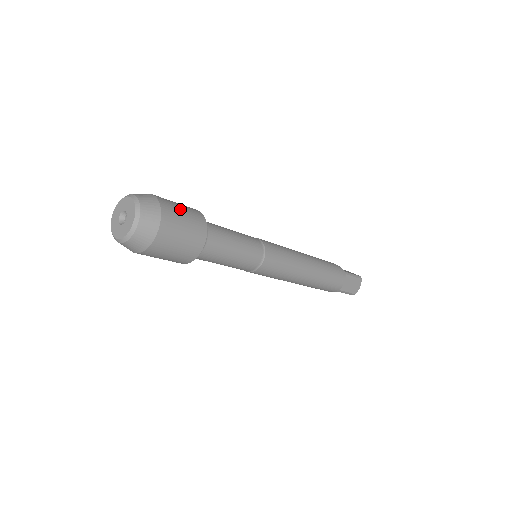
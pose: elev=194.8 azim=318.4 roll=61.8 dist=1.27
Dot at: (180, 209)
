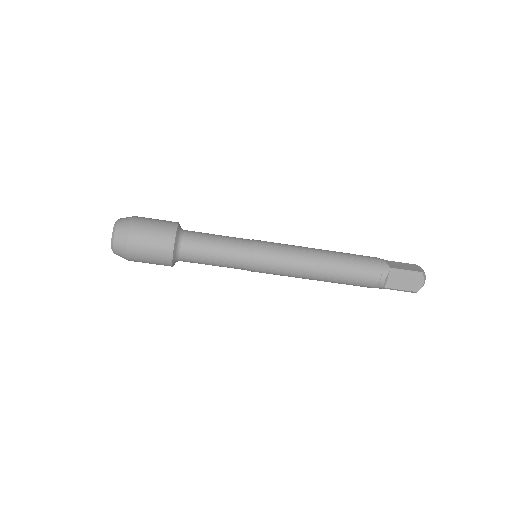
Dot at: occluded
